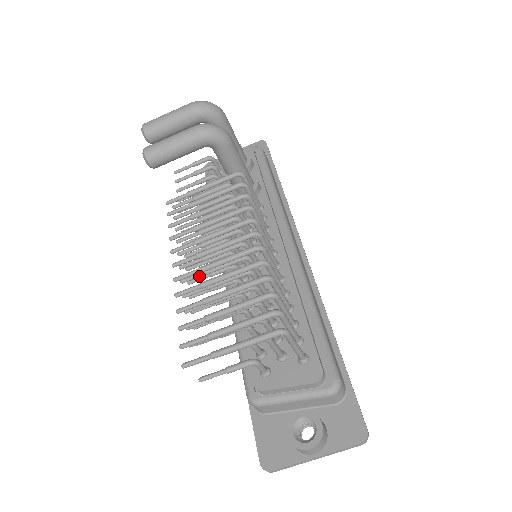
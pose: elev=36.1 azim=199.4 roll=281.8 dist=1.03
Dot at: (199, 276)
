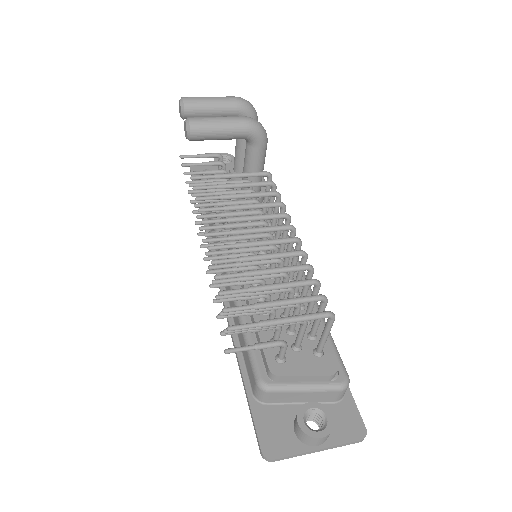
Dot at: (226, 253)
